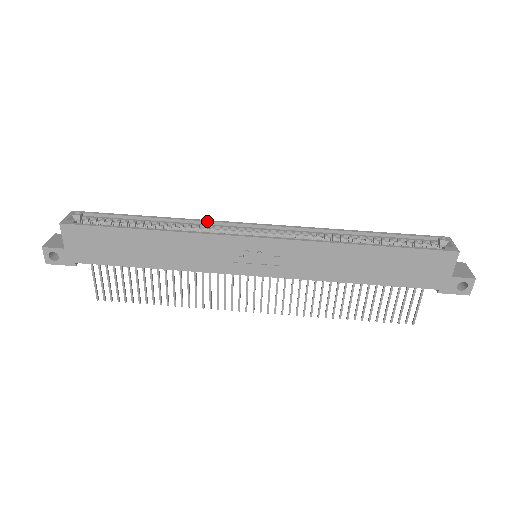
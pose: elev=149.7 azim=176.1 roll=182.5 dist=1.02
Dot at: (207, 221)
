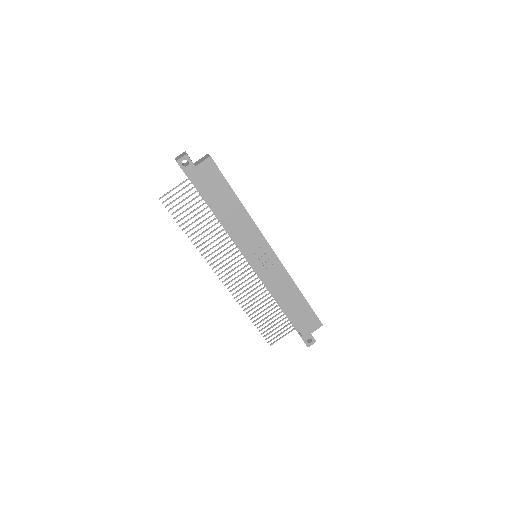
Dot at: occluded
